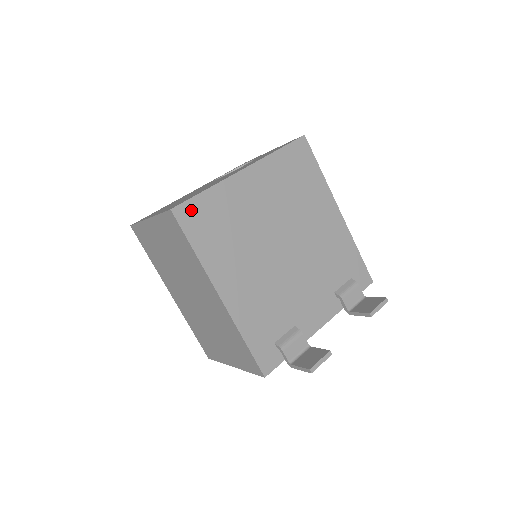
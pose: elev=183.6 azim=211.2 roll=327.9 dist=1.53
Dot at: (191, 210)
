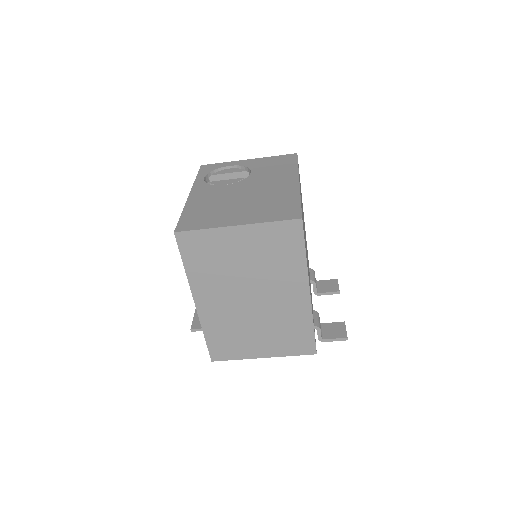
Dot at: (302, 218)
